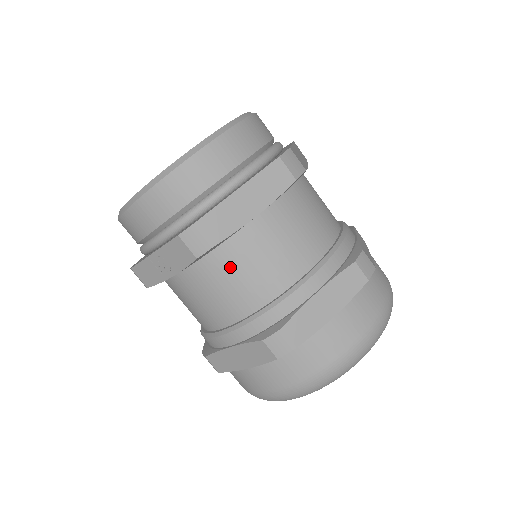
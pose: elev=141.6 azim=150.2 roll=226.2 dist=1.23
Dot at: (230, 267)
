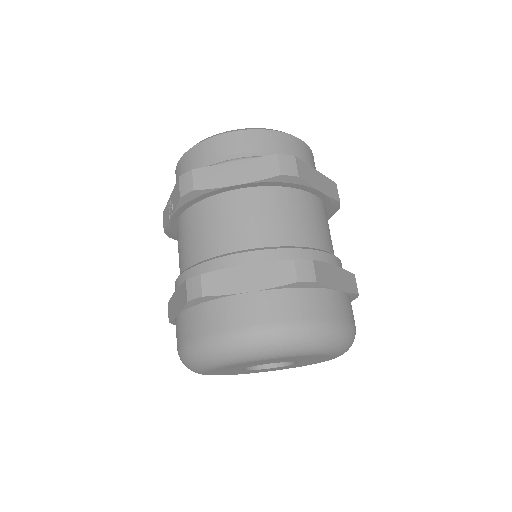
Dot at: (202, 219)
